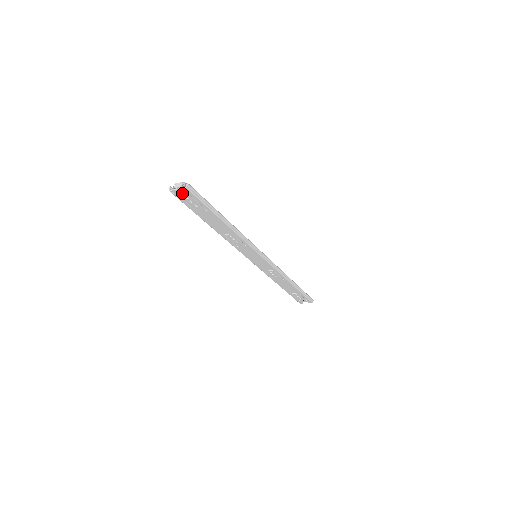
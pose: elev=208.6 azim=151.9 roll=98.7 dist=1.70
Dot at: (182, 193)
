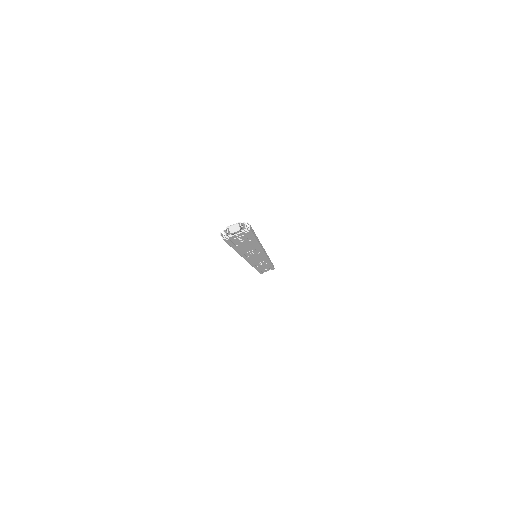
Dot at: (238, 236)
